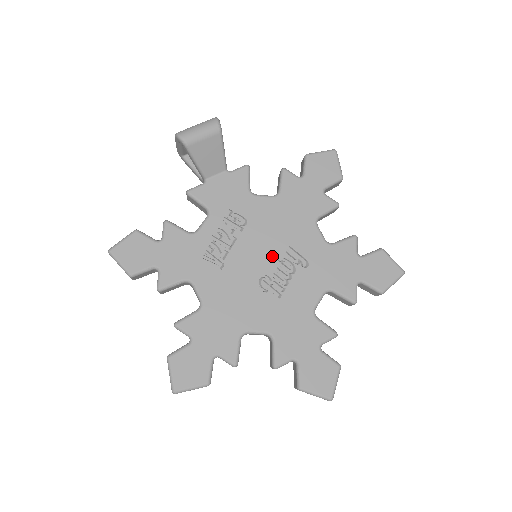
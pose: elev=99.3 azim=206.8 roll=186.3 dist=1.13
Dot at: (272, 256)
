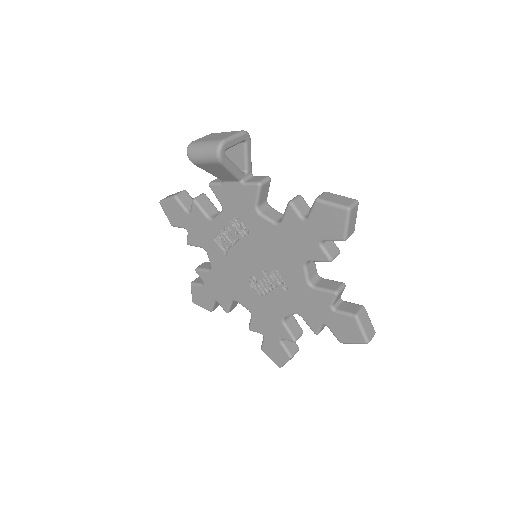
Dot at: (262, 268)
